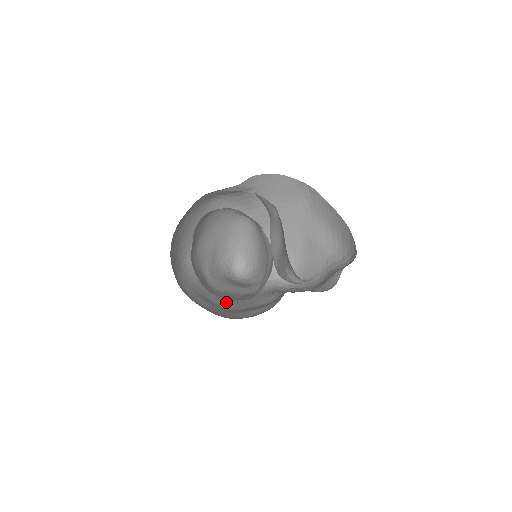
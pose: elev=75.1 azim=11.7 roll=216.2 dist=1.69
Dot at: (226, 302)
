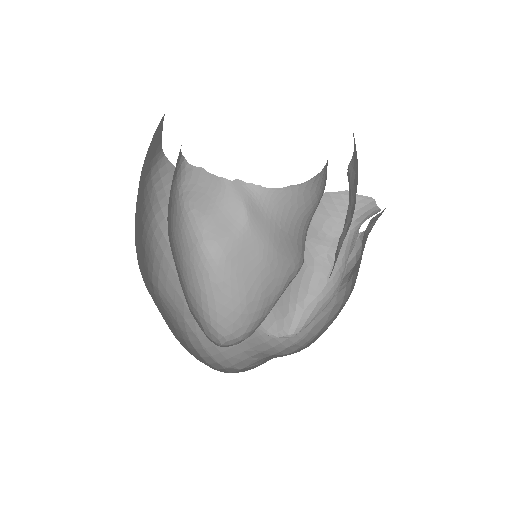
Dot at: occluded
